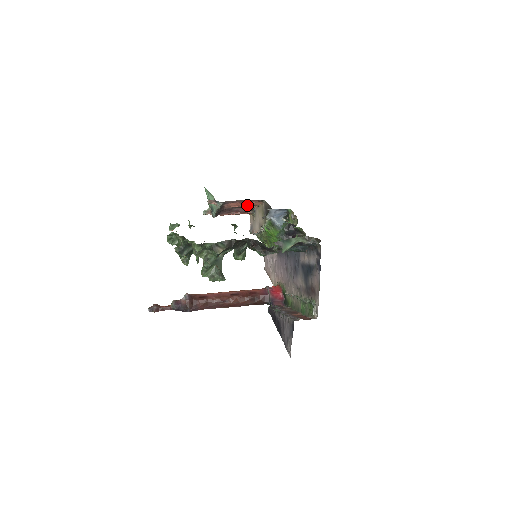
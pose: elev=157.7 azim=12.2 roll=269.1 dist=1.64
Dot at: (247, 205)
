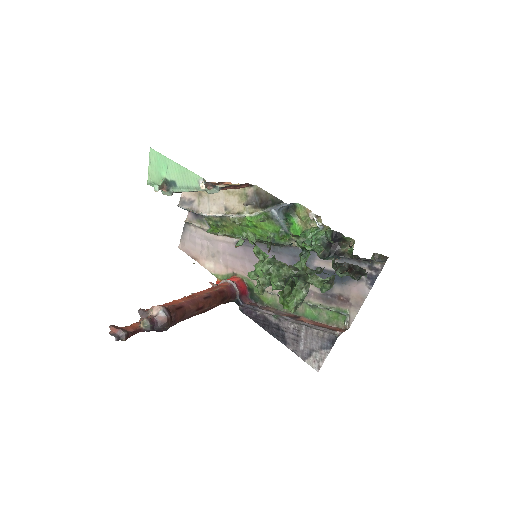
Dot at: occluded
